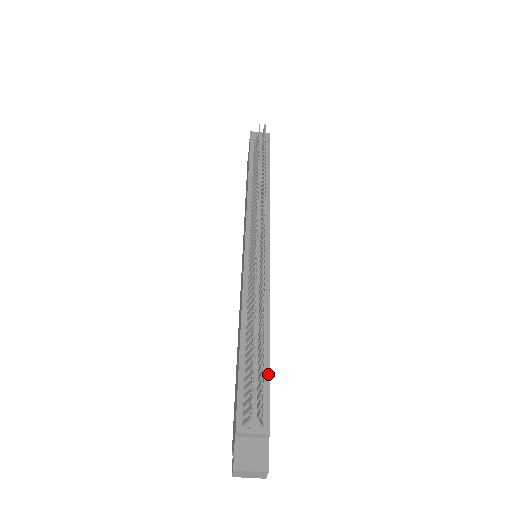
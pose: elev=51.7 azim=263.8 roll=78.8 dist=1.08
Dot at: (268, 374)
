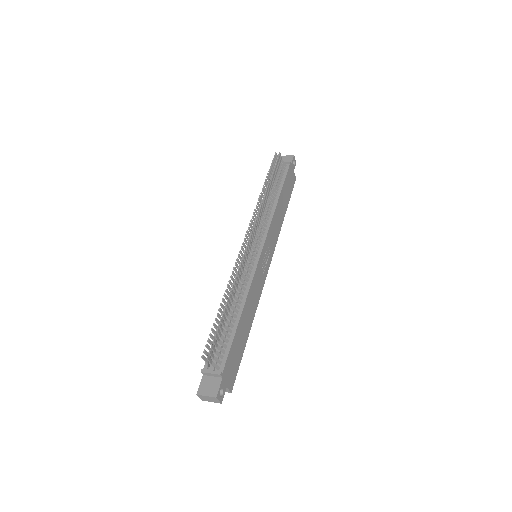
Dot at: (233, 337)
